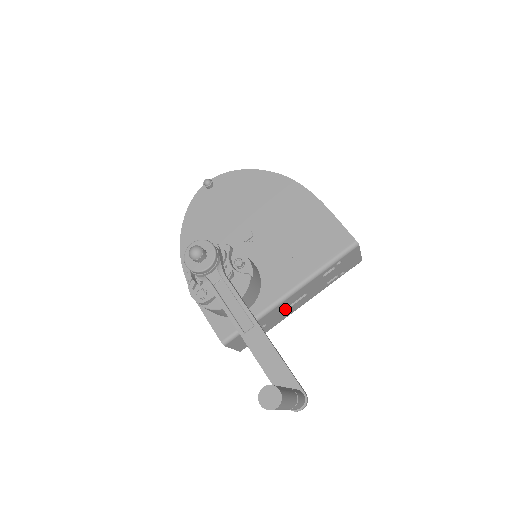
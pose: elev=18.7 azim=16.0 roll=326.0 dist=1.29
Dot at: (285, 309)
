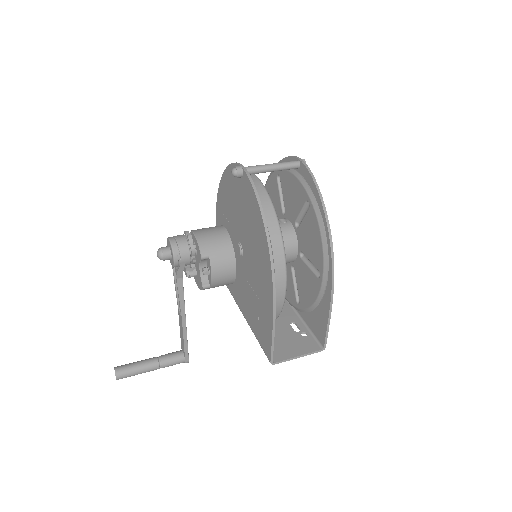
Dot at: occluded
